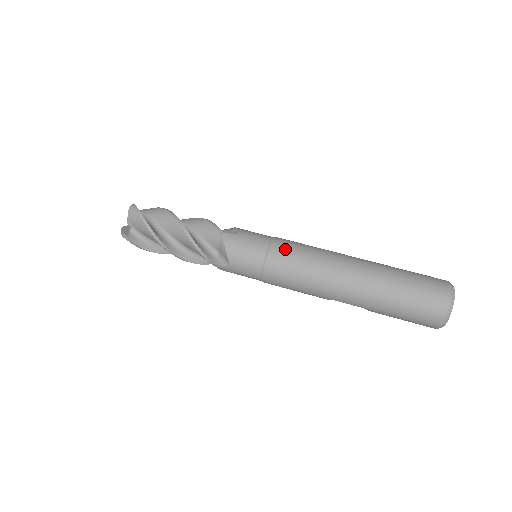
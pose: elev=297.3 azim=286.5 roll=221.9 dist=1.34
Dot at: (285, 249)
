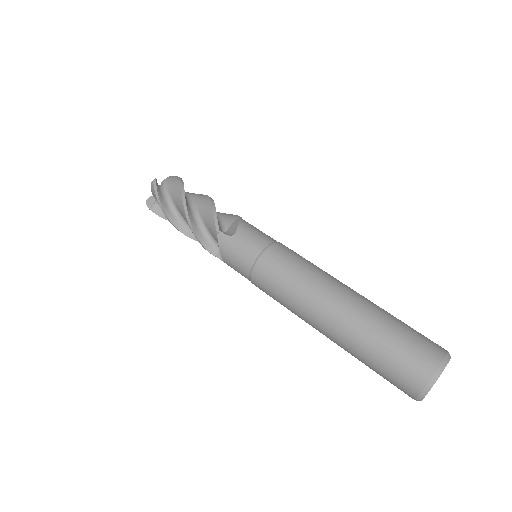
Dot at: (270, 268)
